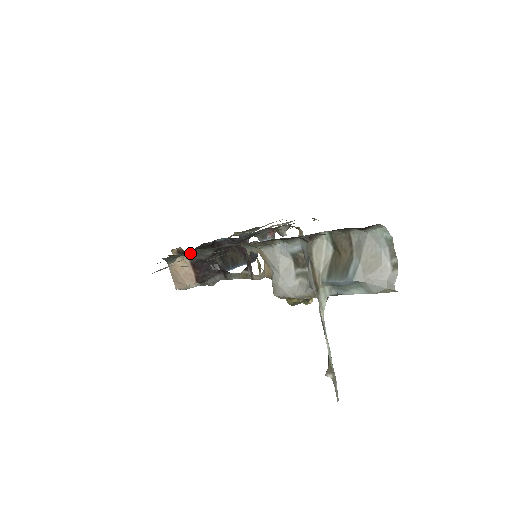
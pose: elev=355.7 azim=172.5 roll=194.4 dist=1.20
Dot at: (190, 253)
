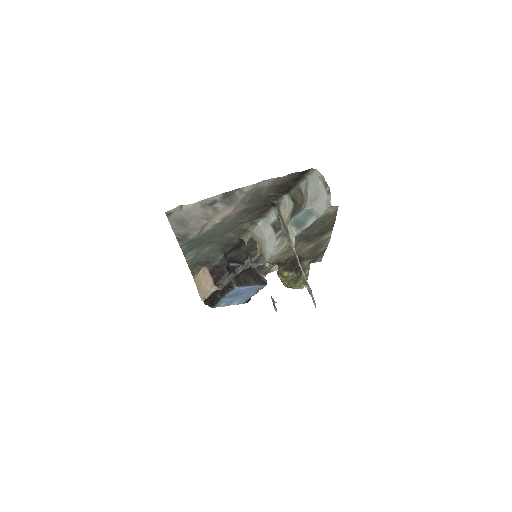
Dot at: (206, 256)
